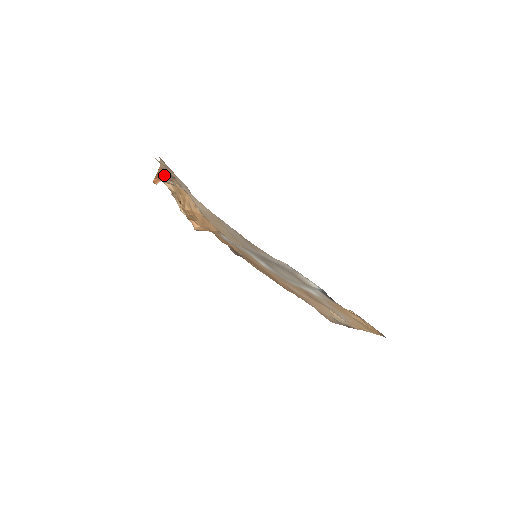
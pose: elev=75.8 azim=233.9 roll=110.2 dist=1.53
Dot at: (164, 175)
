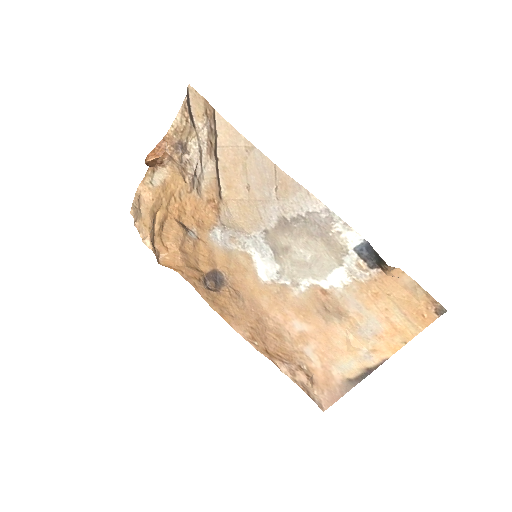
Dot at: (165, 149)
